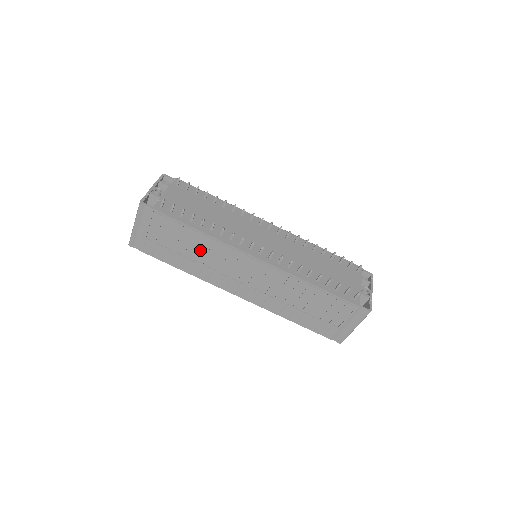
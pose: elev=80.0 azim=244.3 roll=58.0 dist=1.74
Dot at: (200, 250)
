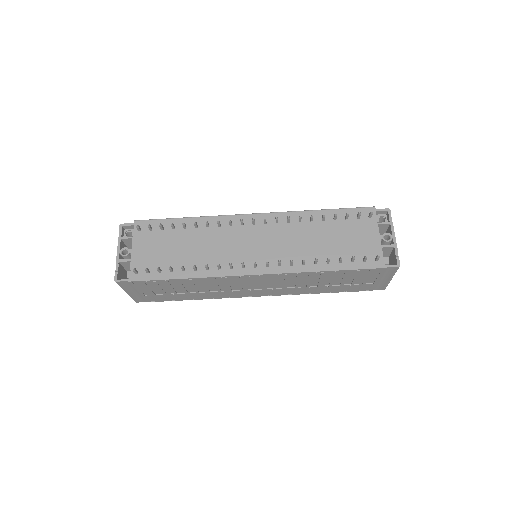
Dot at: (198, 286)
